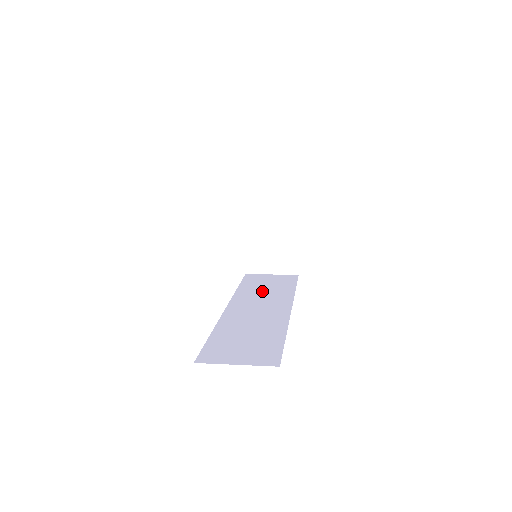
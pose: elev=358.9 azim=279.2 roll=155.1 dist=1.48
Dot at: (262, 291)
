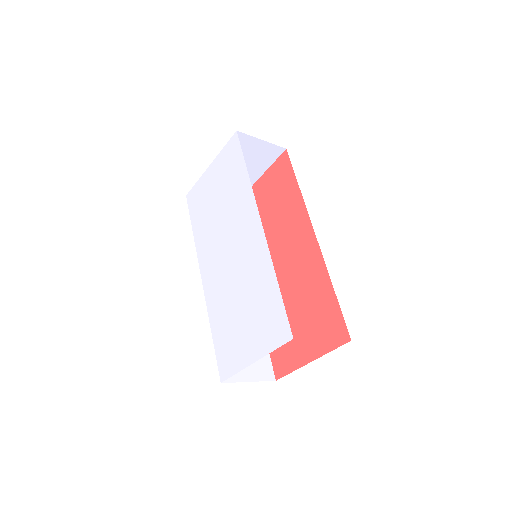
Dot at: occluded
